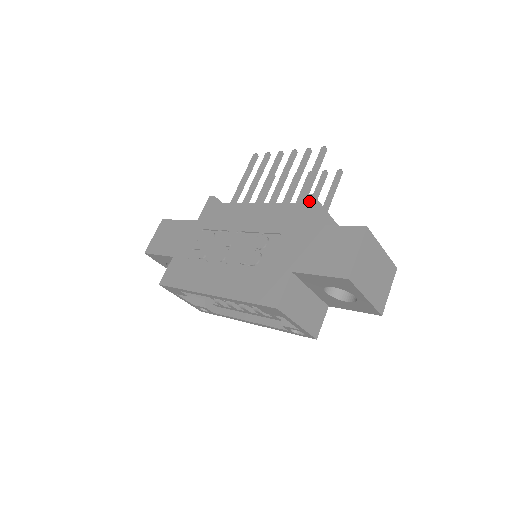
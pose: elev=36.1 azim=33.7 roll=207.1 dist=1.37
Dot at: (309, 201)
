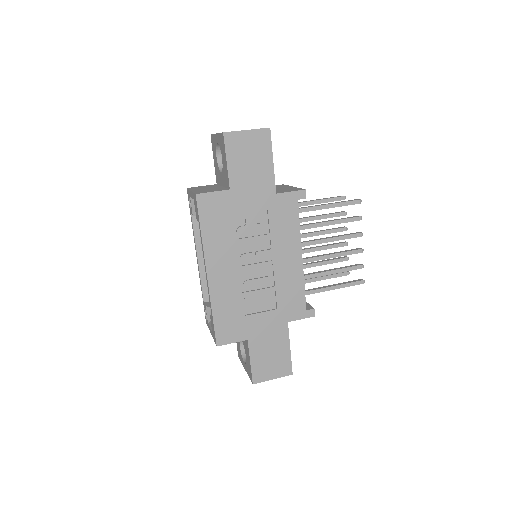
Dot at: (309, 317)
